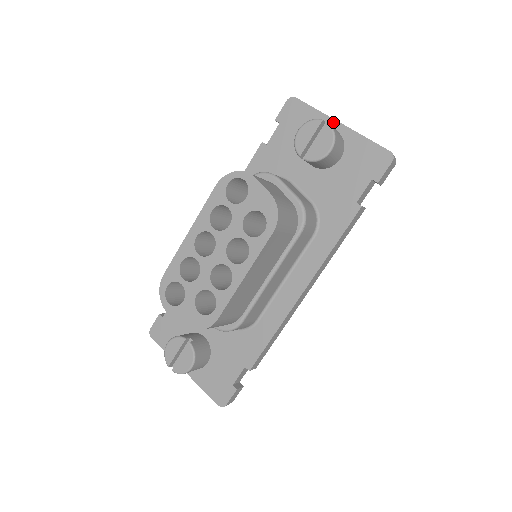
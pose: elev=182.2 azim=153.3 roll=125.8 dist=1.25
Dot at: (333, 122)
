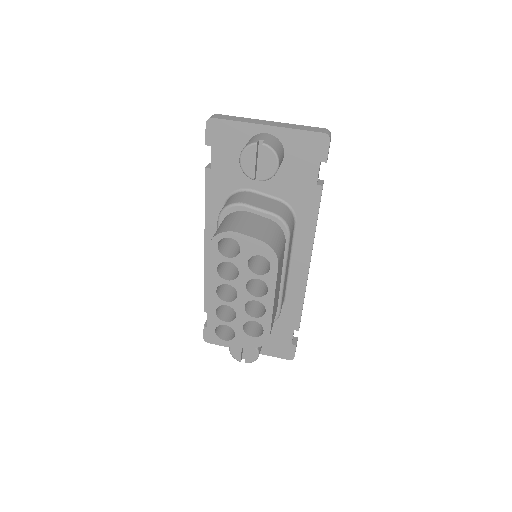
Dot at: (260, 127)
